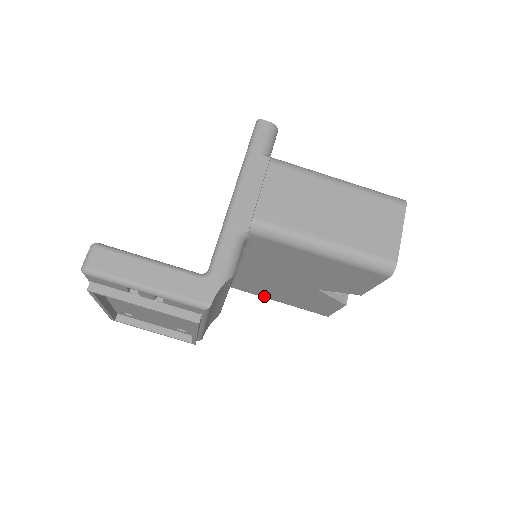
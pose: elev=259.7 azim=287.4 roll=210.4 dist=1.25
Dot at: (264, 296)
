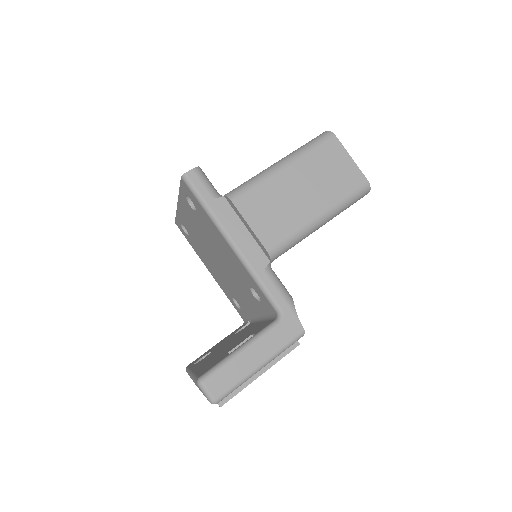
Dot at: occluded
